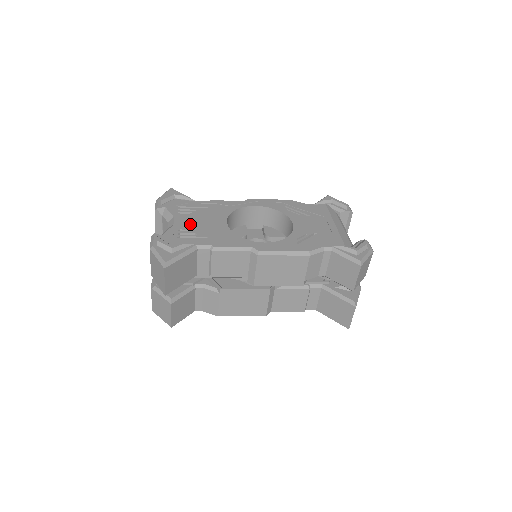
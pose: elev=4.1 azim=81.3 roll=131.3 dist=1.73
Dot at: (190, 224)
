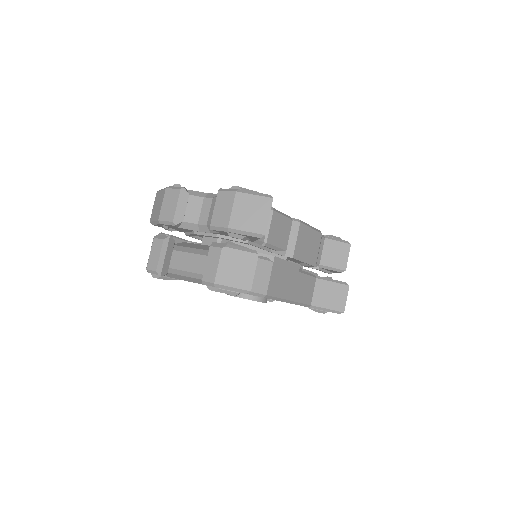
Dot at: occluded
